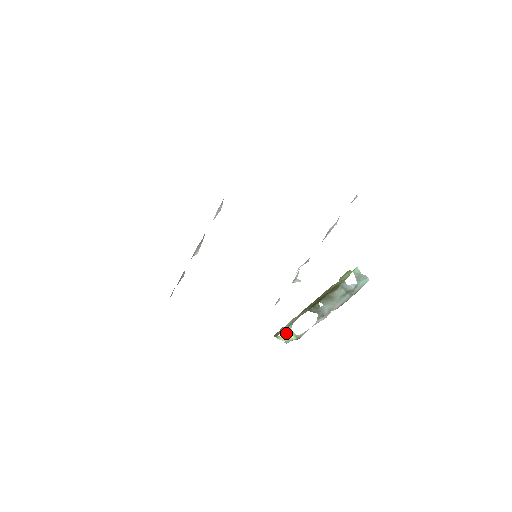
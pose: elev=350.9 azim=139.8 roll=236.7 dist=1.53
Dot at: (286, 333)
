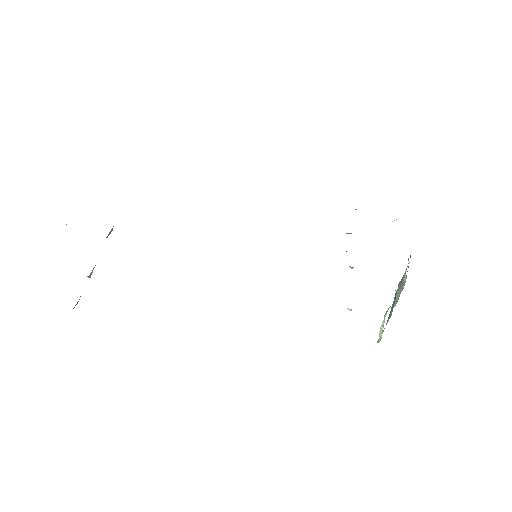
Dot at: occluded
